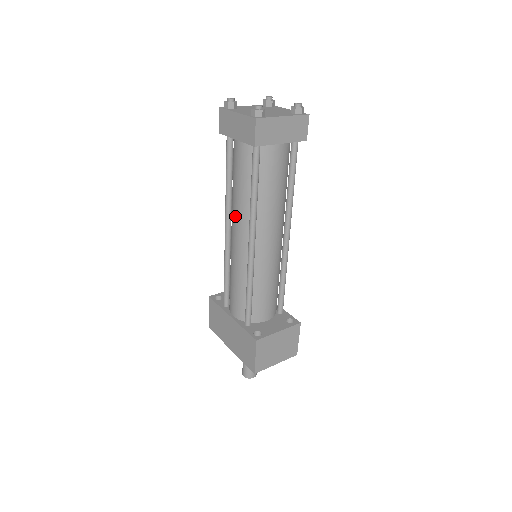
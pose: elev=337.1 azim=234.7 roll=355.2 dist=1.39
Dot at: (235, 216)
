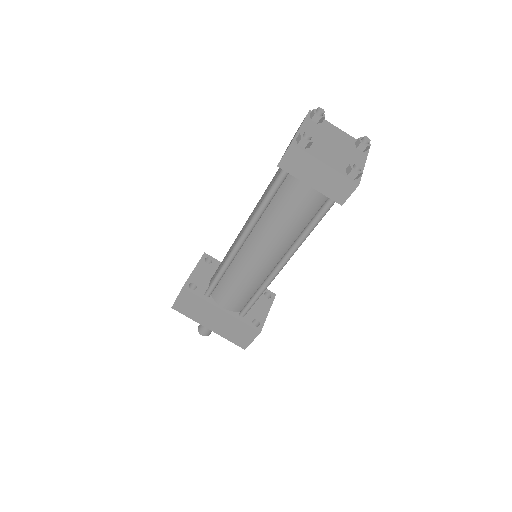
Dot at: (268, 242)
